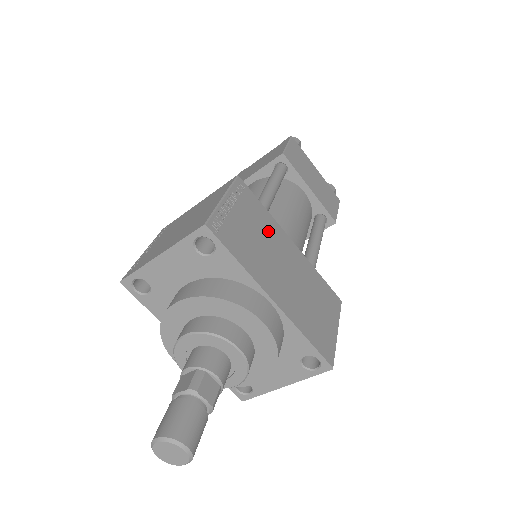
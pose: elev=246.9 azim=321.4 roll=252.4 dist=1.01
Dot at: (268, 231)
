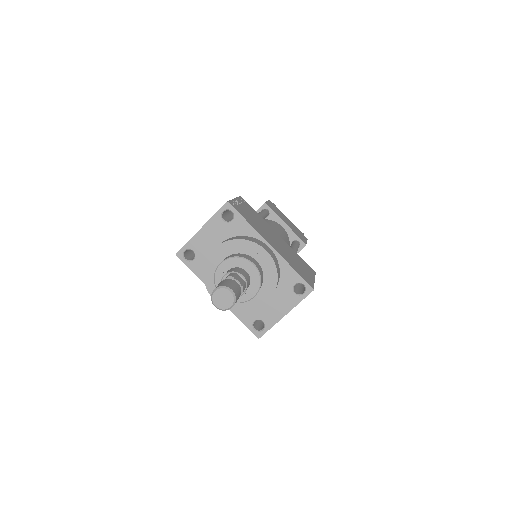
Dot at: (262, 222)
